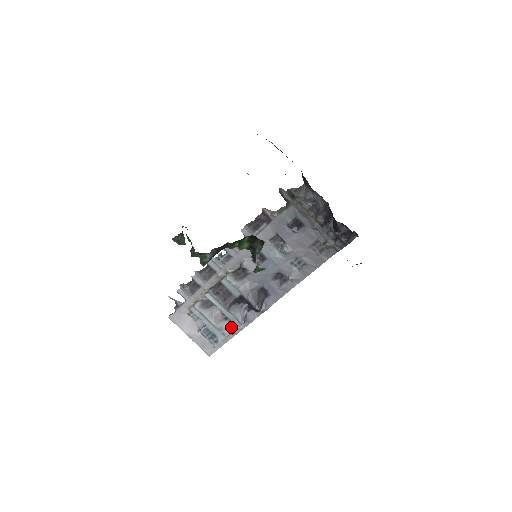
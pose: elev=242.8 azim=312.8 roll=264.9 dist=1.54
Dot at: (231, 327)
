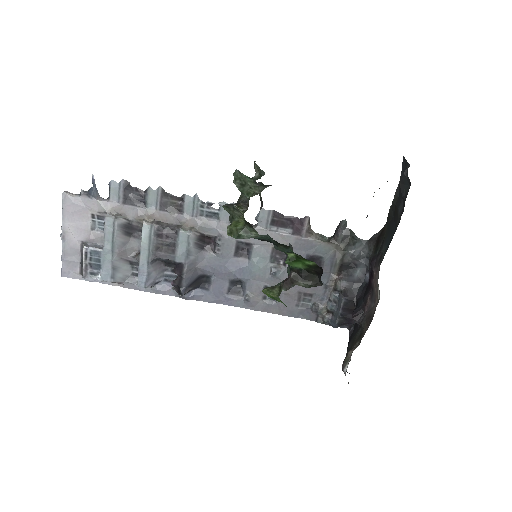
Dot at: (127, 275)
